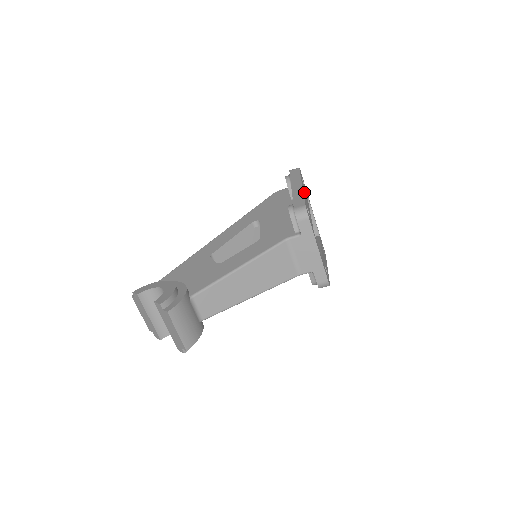
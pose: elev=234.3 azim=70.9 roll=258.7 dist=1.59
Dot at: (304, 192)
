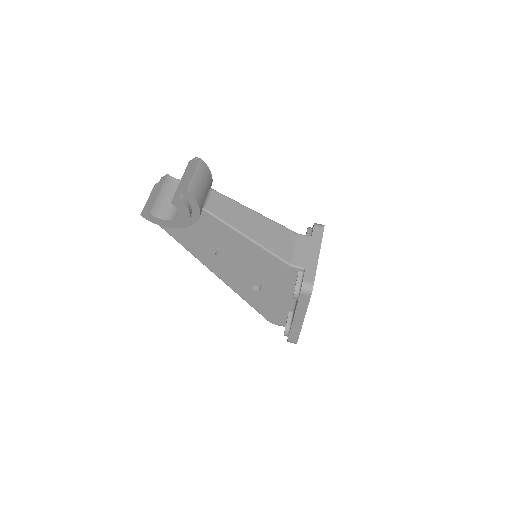
Dot at: occluded
